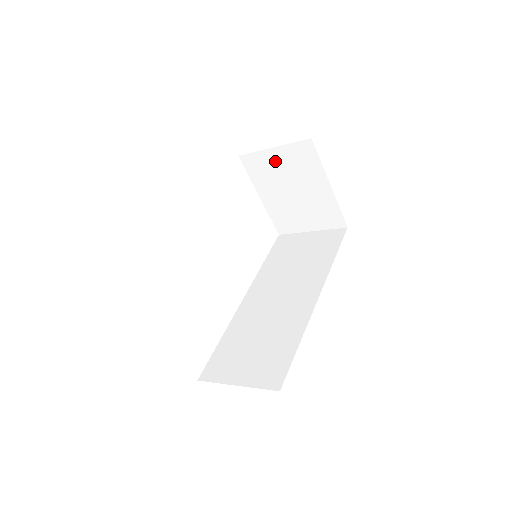
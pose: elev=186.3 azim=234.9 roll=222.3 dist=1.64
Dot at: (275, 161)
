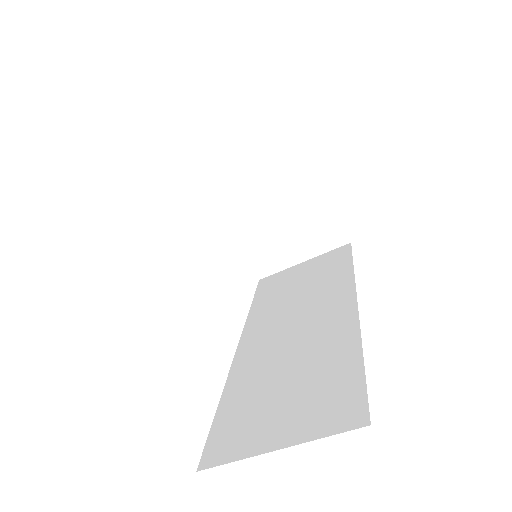
Dot at: (248, 166)
